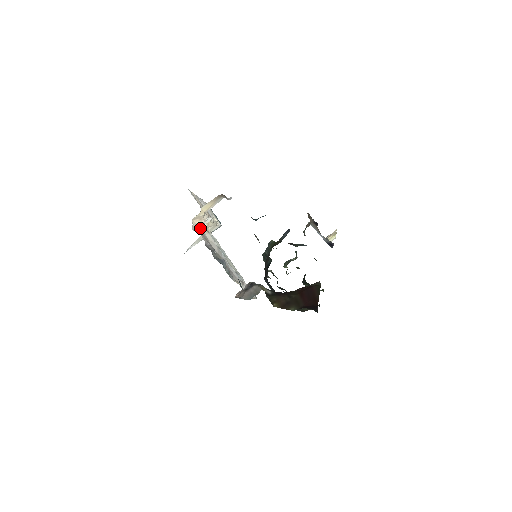
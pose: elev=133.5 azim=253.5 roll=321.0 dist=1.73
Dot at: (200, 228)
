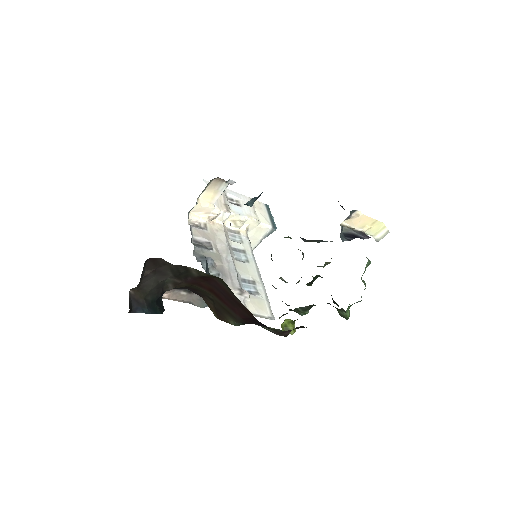
Dot at: (211, 224)
